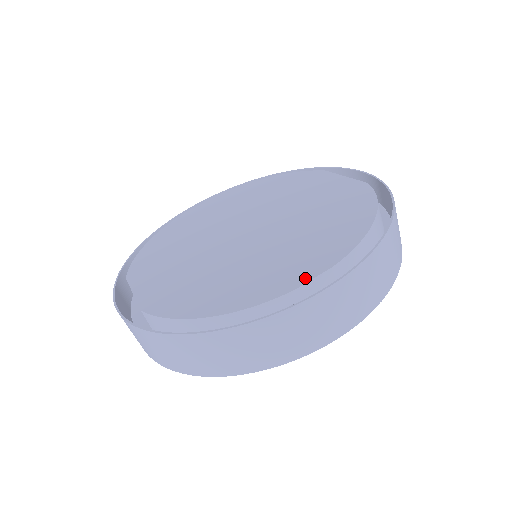
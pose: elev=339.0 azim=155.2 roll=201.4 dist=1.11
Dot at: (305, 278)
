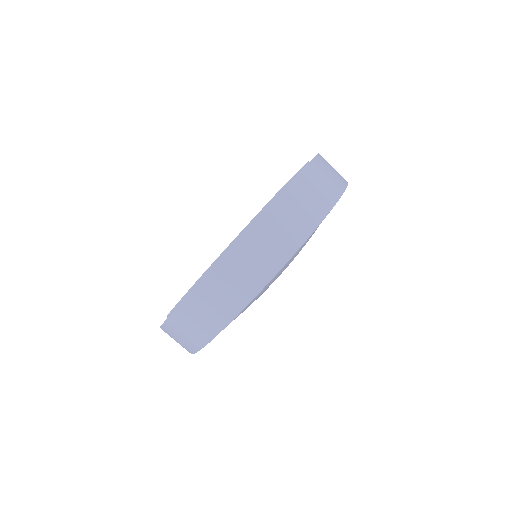
Dot at: (192, 286)
